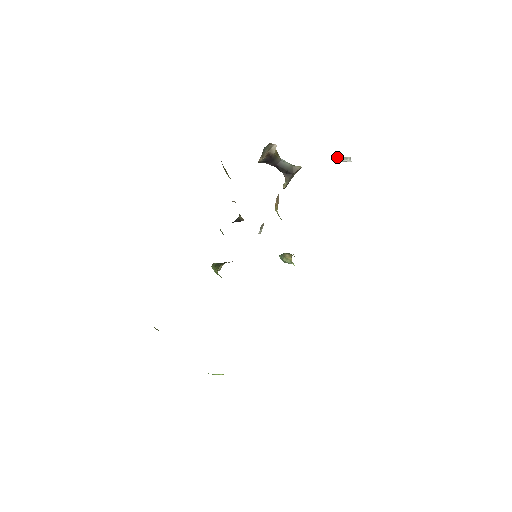
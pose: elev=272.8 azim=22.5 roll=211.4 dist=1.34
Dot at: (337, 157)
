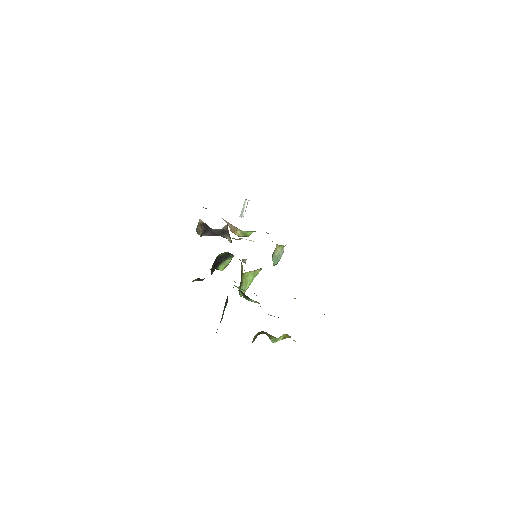
Dot at: occluded
